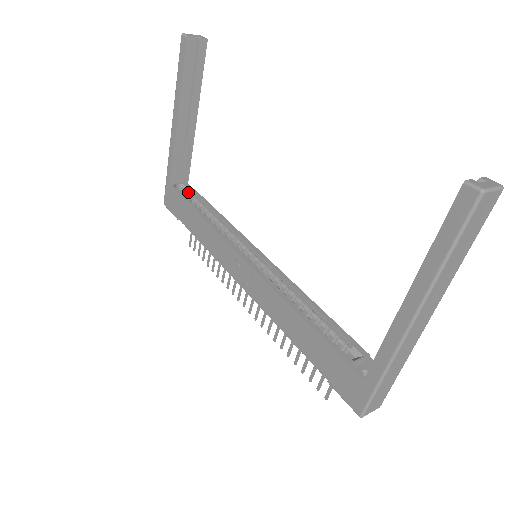
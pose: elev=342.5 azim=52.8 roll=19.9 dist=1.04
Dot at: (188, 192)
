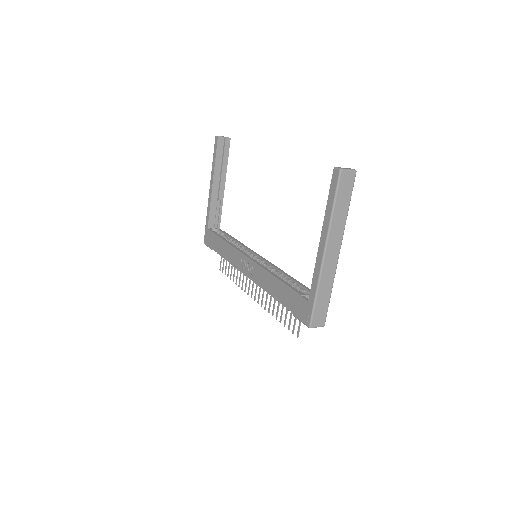
Dot at: (219, 232)
